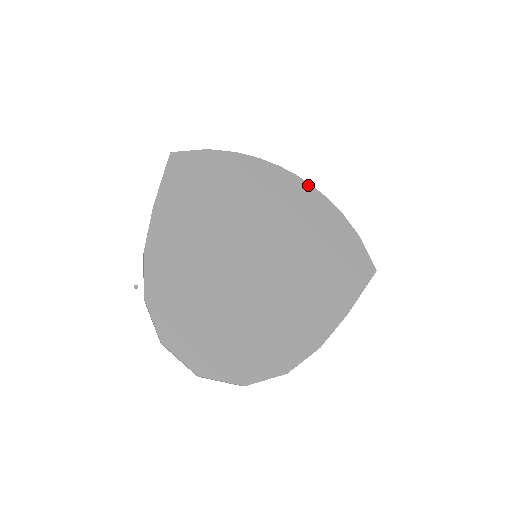
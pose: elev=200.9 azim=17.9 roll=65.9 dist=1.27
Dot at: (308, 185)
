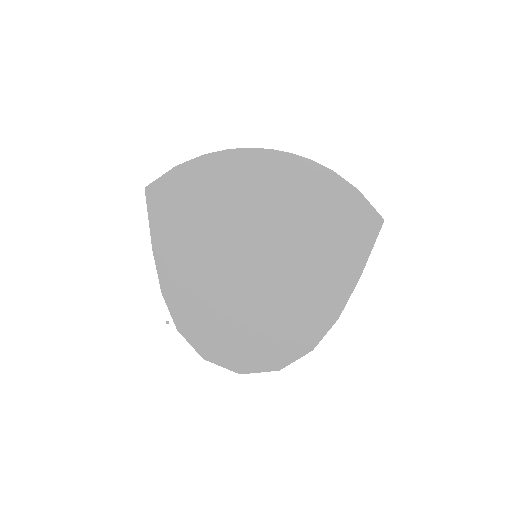
Dot at: (287, 155)
